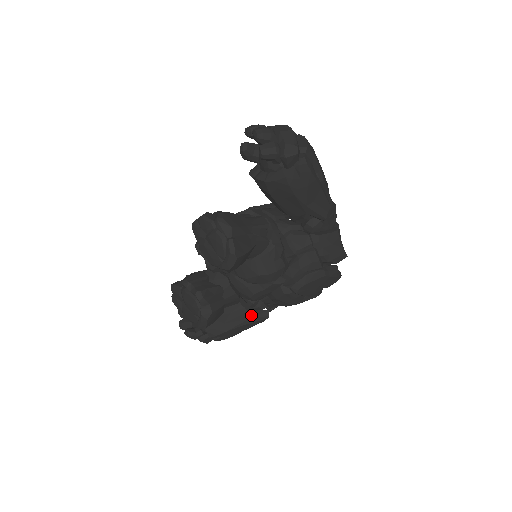
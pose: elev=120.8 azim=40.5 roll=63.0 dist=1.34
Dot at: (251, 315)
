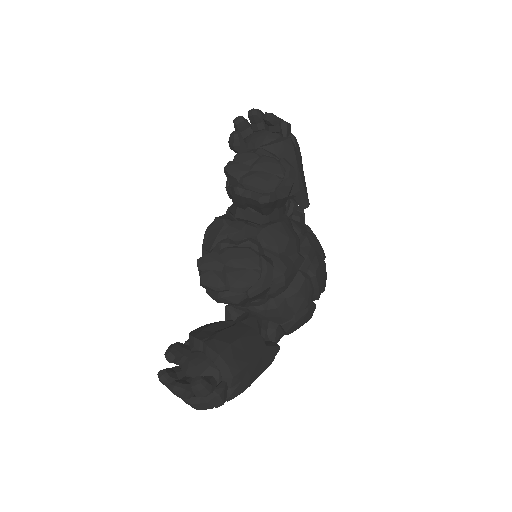
Dot at: (264, 343)
